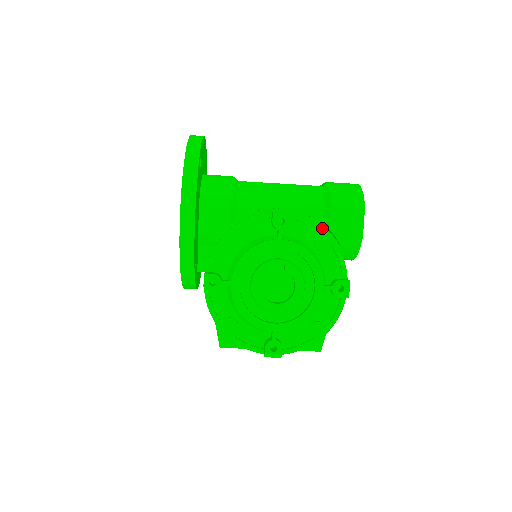
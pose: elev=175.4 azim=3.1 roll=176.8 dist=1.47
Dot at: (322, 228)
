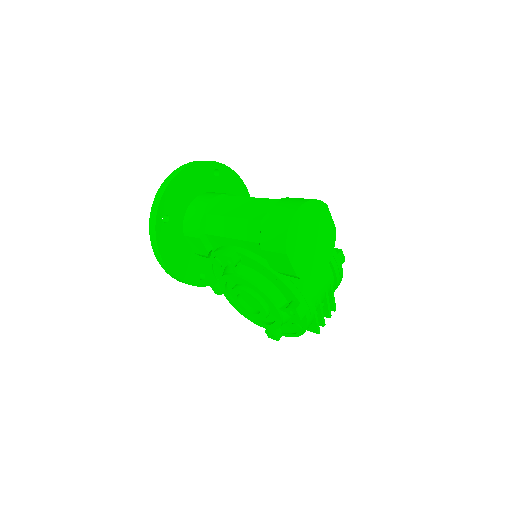
Dot at: (263, 265)
